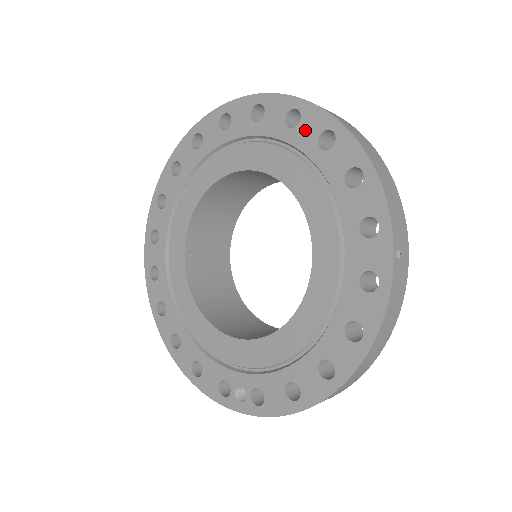
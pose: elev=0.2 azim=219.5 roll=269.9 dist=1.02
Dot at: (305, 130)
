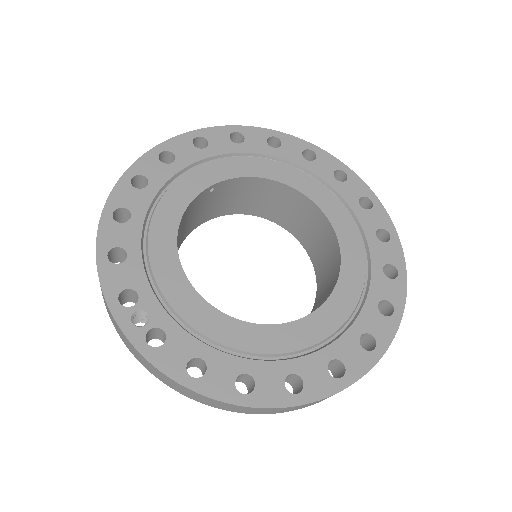
Dot at: (384, 250)
